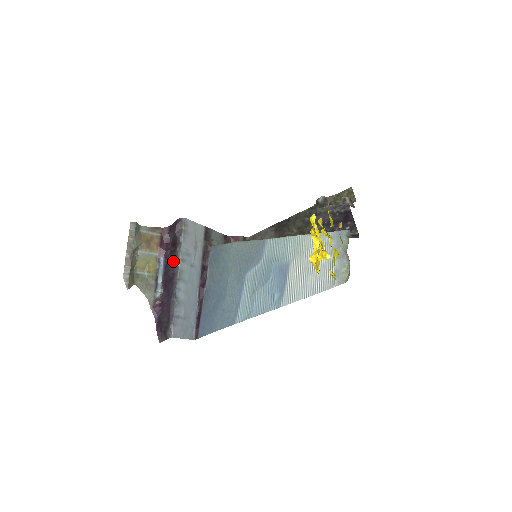
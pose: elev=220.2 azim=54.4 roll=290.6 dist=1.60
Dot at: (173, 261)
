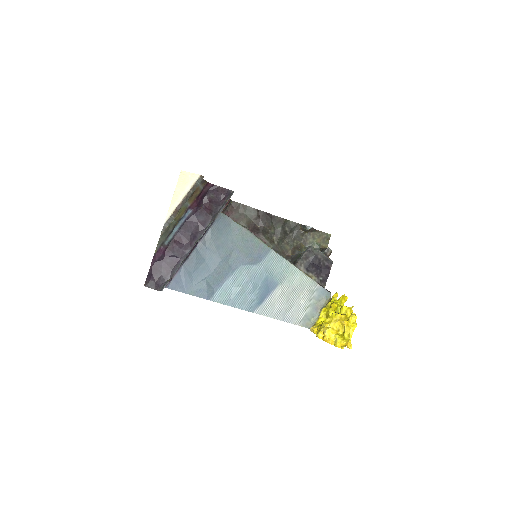
Dot at: (201, 224)
